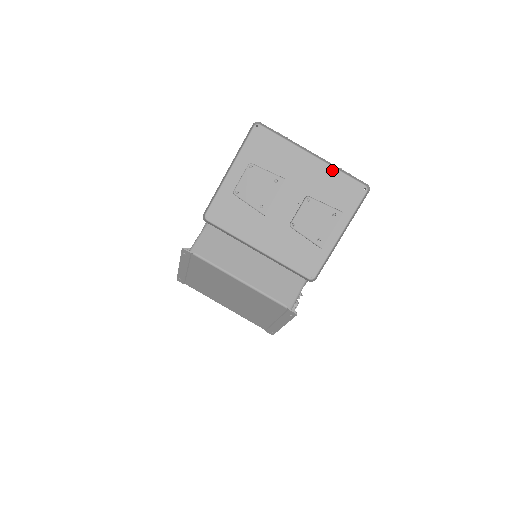
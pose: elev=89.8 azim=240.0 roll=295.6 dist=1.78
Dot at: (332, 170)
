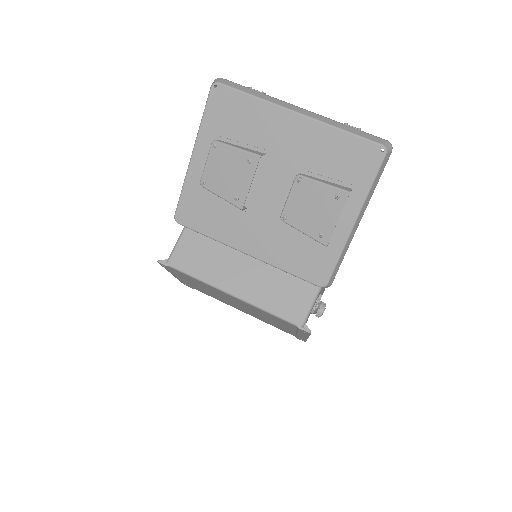
Dot at: (329, 130)
